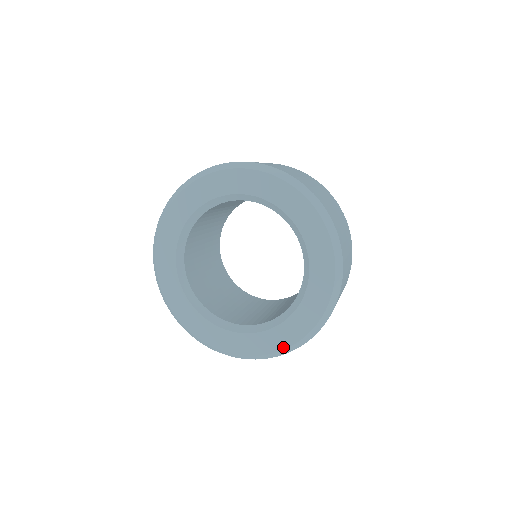
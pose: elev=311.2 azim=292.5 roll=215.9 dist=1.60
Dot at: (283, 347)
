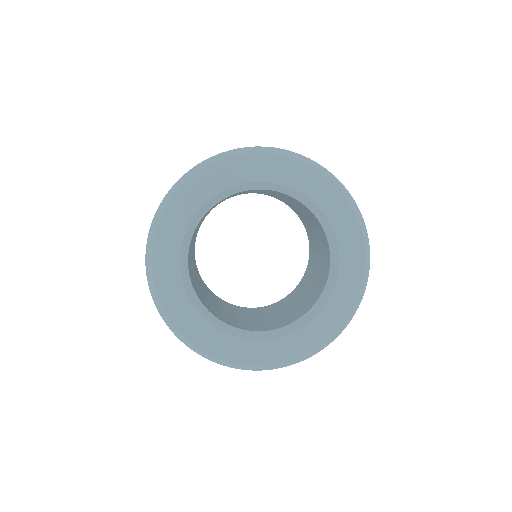
Dot at: (338, 327)
